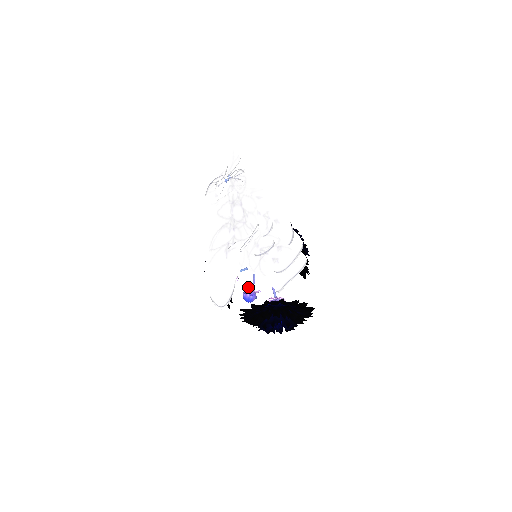
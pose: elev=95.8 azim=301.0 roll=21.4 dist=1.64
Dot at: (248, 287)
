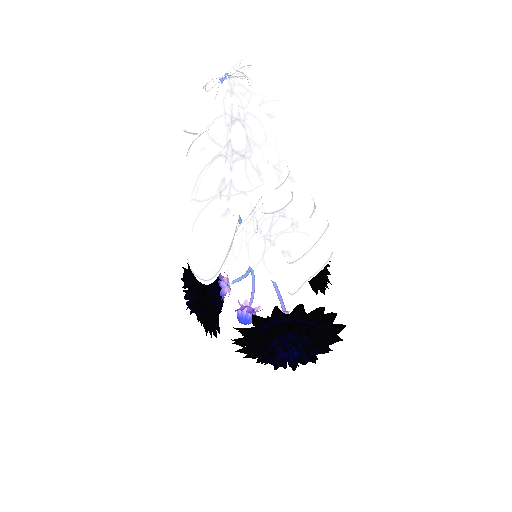
Dot at: (245, 300)
